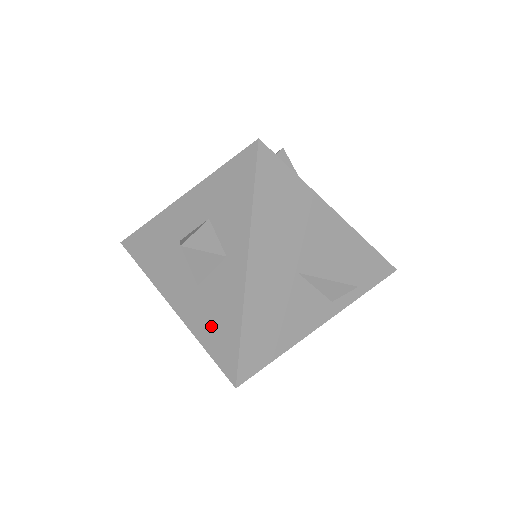
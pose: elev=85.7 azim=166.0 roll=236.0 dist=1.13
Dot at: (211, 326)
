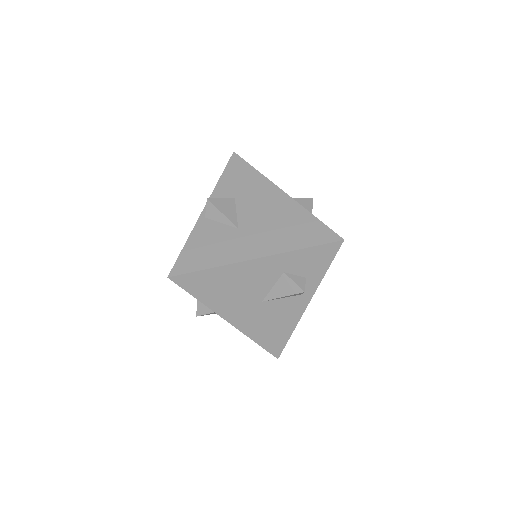
Dot at: occluded
